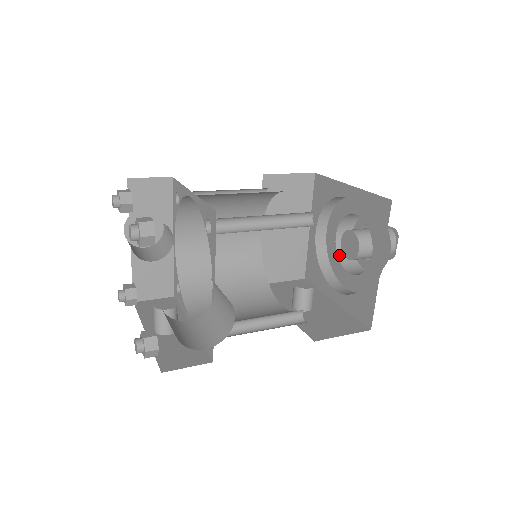
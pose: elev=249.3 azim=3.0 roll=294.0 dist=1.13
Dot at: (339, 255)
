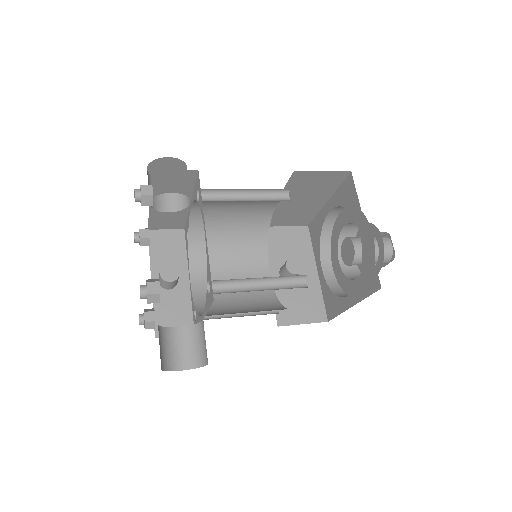
Dot at: (340, 239)
